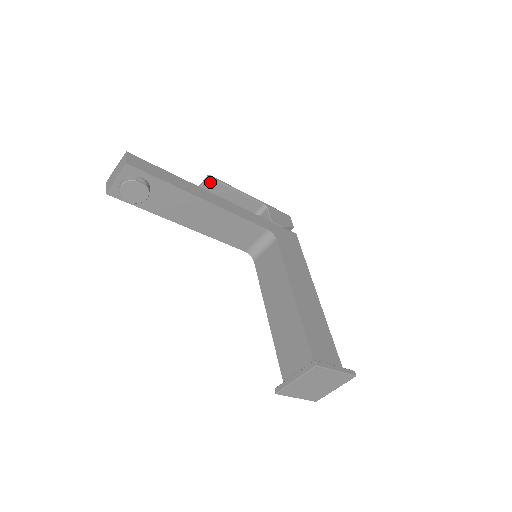
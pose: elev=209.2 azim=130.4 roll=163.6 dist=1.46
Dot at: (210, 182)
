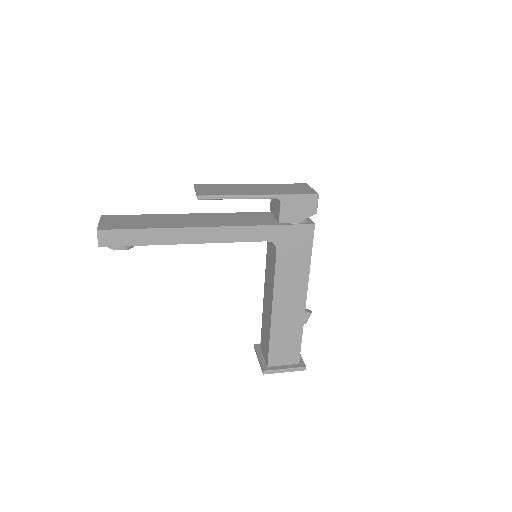
Dot at: (203, 198)
